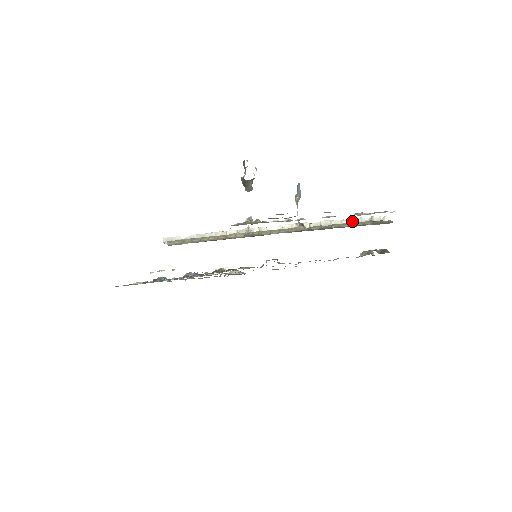
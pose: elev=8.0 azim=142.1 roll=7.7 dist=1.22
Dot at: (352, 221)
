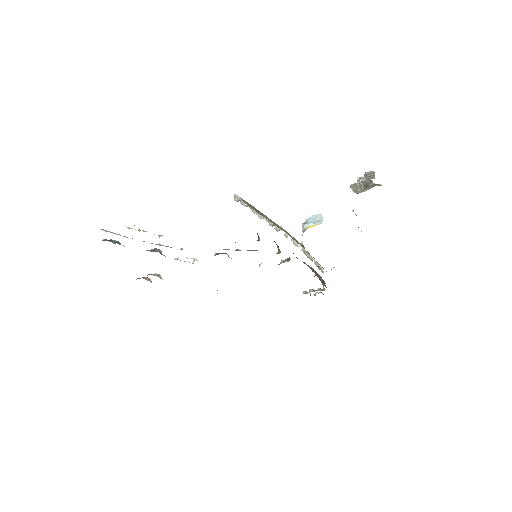
Dot at: (315, 262)
